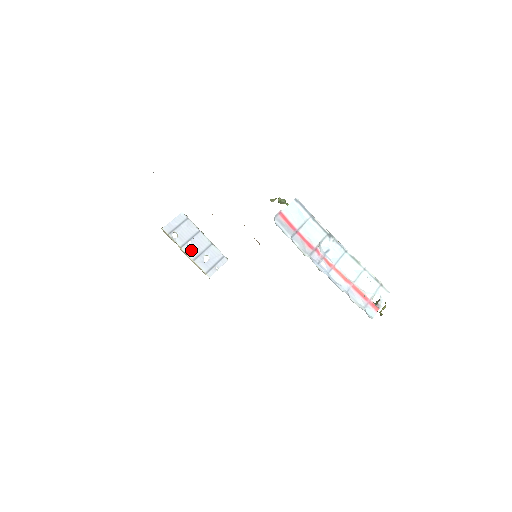
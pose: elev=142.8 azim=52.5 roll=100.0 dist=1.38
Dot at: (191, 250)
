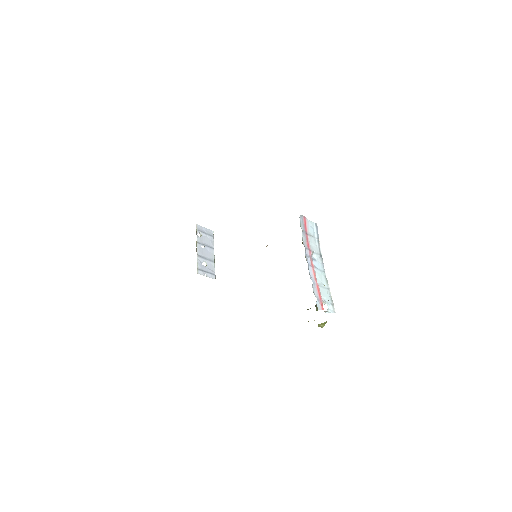
Dot at: (201, 250)
